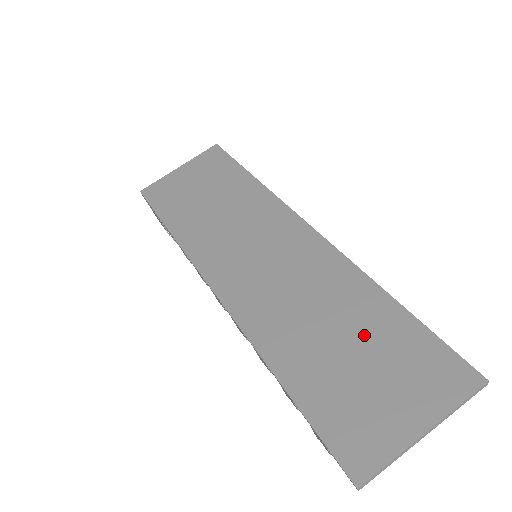
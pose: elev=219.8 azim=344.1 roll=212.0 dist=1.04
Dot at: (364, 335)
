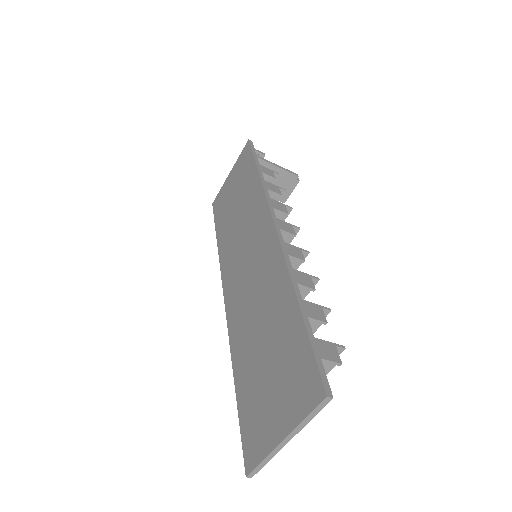
Dot at: (275, 341)
